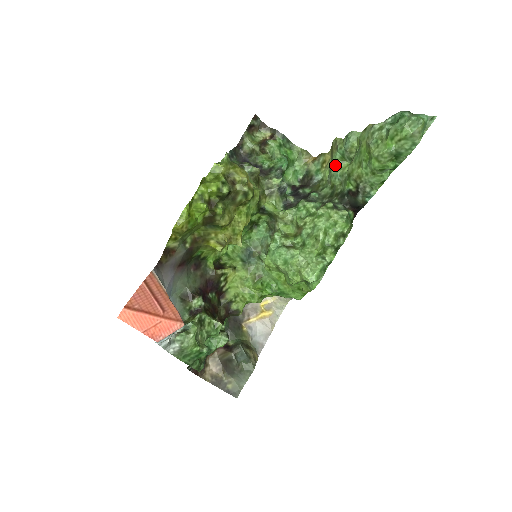
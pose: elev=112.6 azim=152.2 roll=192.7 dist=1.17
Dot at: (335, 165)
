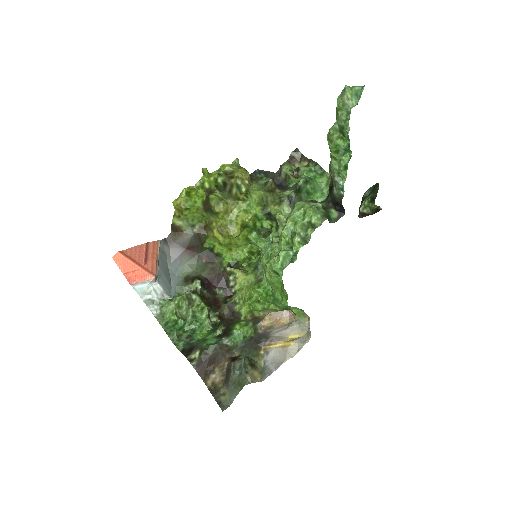
Dot at: occluded
